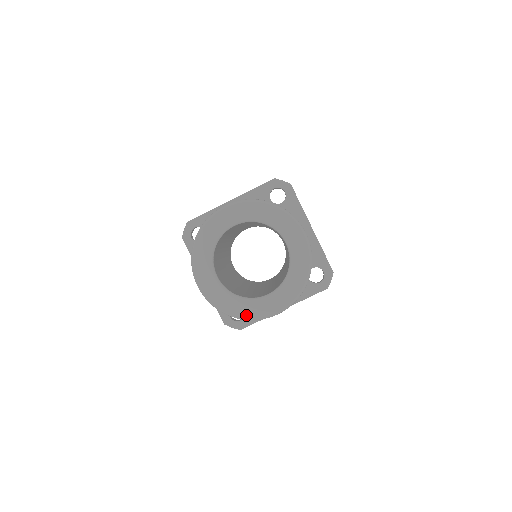
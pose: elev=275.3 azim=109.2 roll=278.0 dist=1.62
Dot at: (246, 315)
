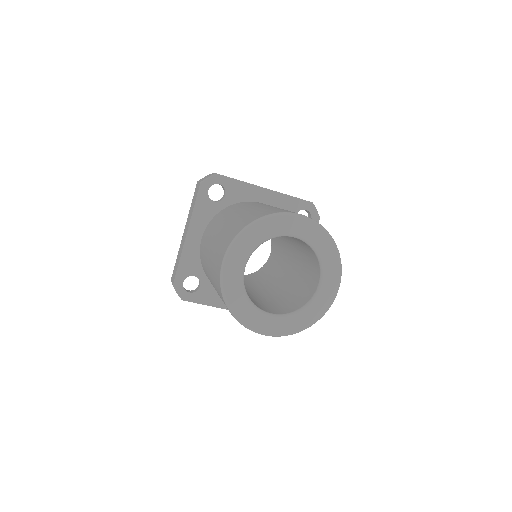
Dot at: (242, 317)
